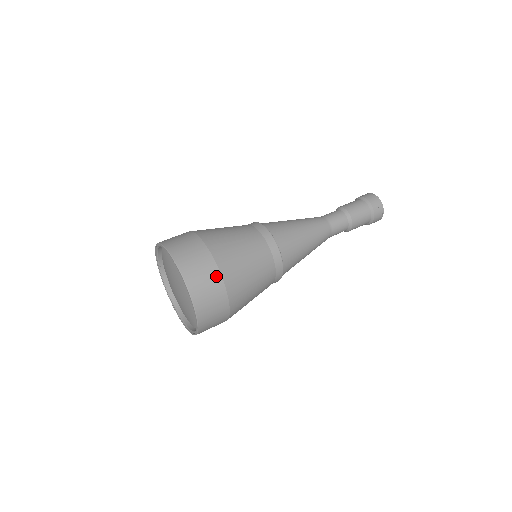
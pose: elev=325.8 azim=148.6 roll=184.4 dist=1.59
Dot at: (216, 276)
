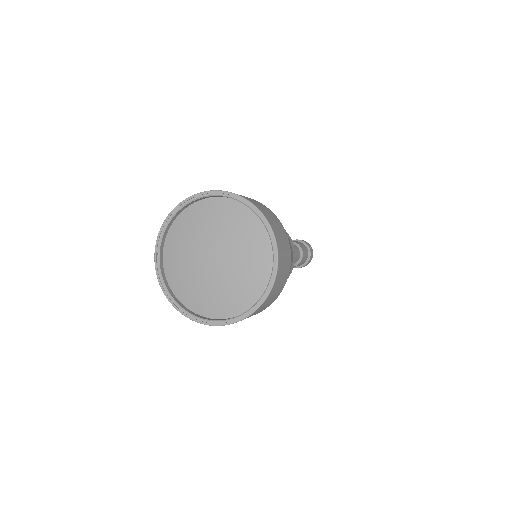
Dot at: (279, 222)
